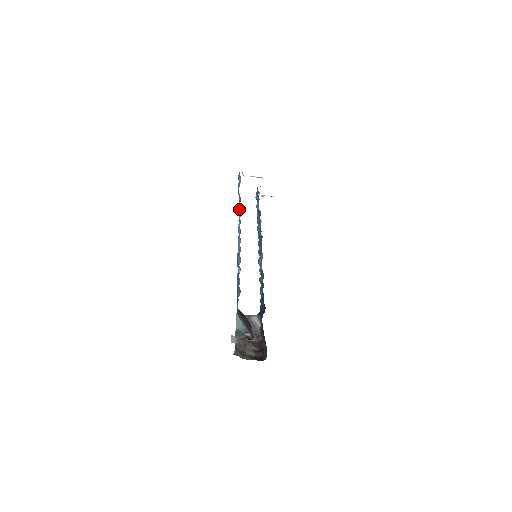
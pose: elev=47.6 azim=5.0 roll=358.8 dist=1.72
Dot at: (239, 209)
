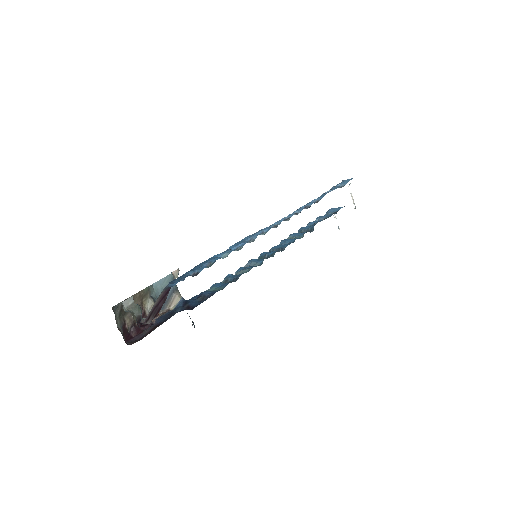
Dot at: (305, 206)
